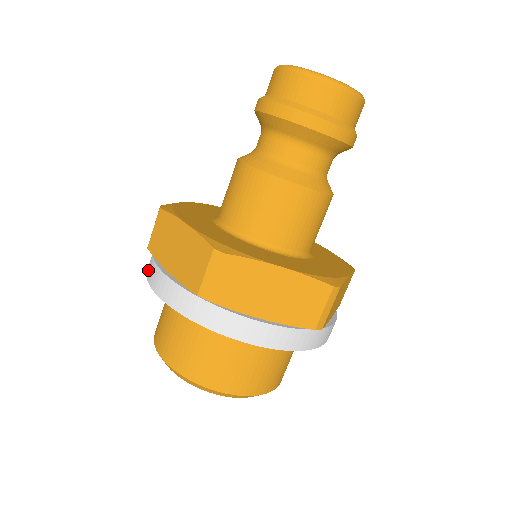
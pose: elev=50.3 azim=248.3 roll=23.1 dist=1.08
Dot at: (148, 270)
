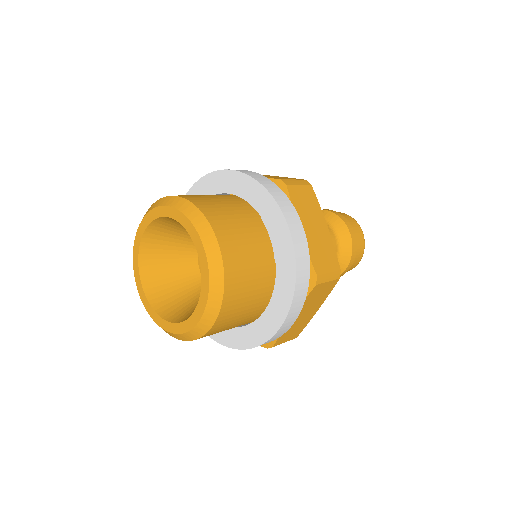
Dot at: occluded
